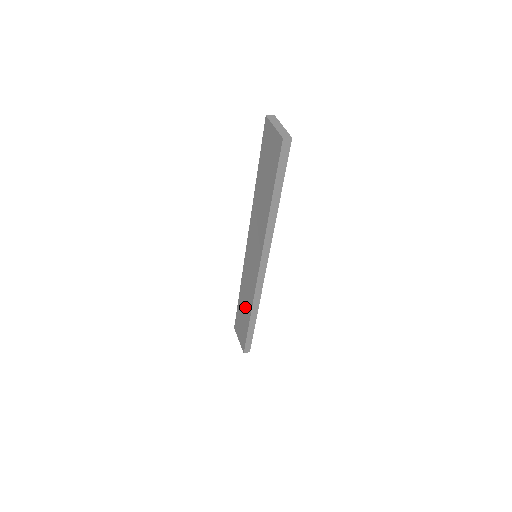
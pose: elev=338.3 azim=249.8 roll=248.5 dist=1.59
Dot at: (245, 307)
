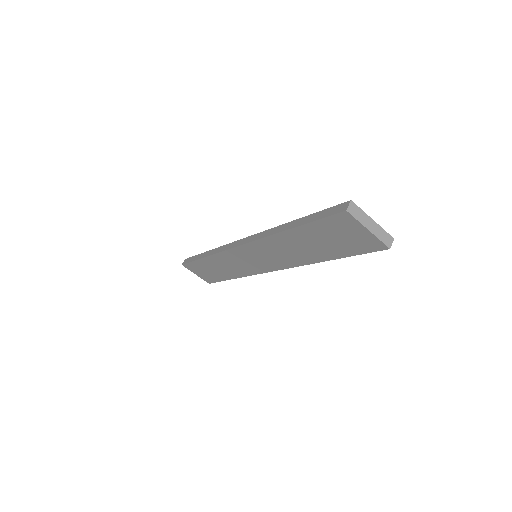
Dot at: (221, 270)
